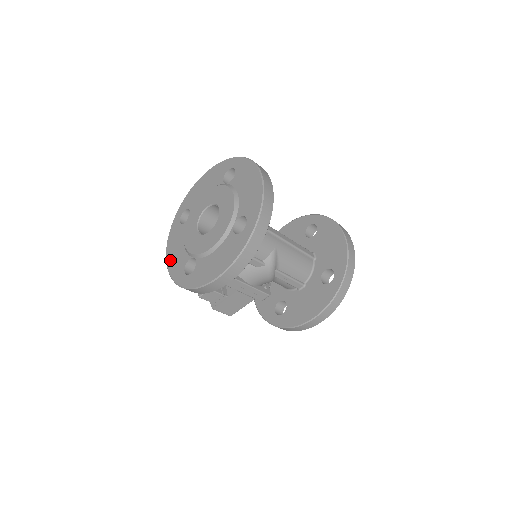
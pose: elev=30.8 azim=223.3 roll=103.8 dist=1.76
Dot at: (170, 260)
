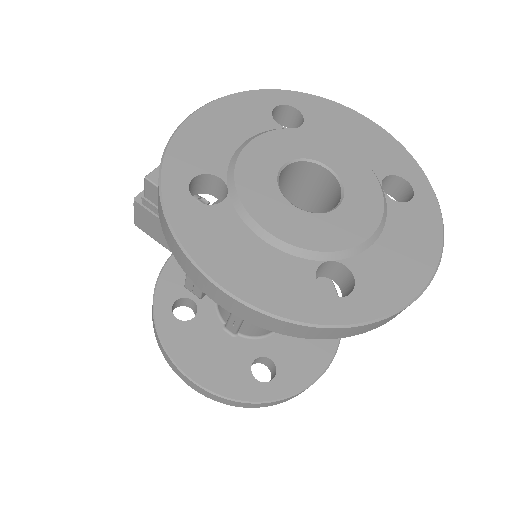
Dot at: (198, 124)
